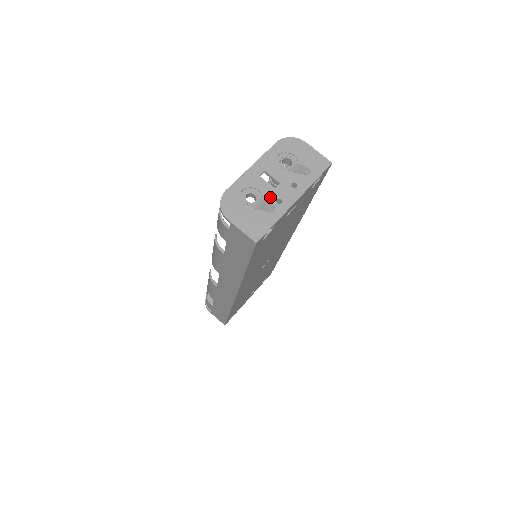
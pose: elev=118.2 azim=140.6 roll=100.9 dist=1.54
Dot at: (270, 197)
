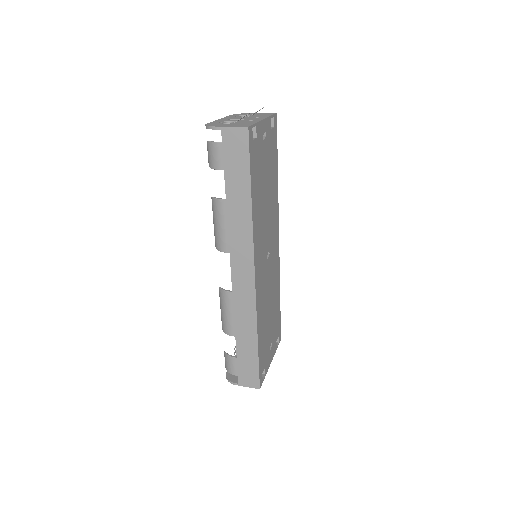
Dot at: (243, 121)
